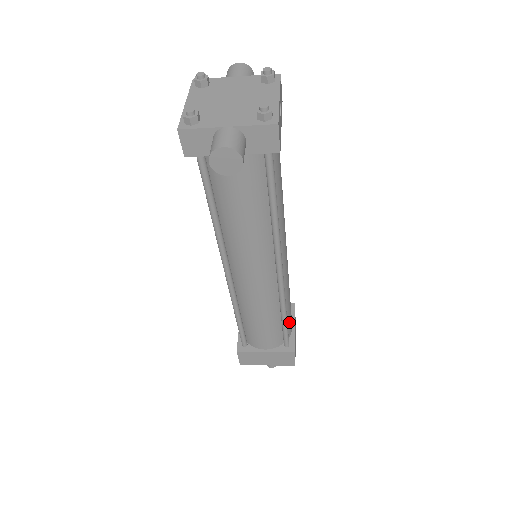
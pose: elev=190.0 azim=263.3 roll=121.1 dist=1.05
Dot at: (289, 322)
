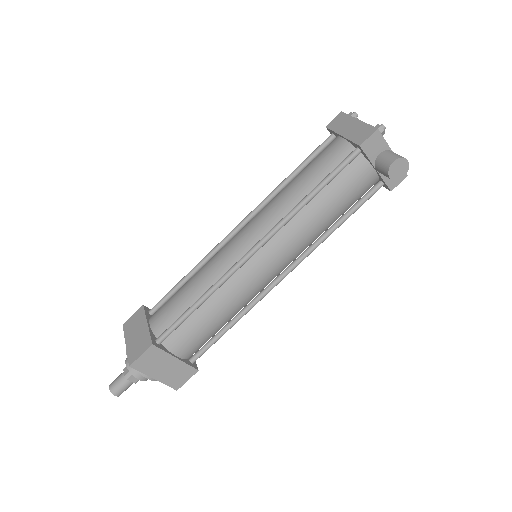
Dot at: occluded
